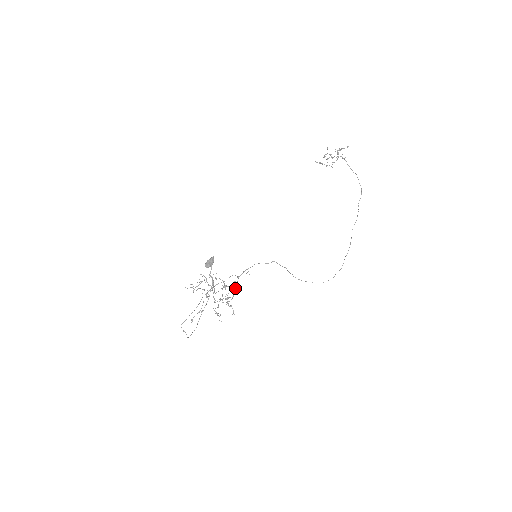
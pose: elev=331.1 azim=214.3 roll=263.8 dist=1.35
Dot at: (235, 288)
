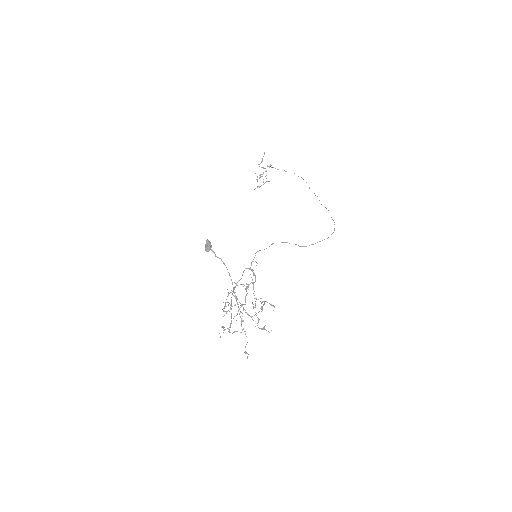
Dot at: (255, 279)
